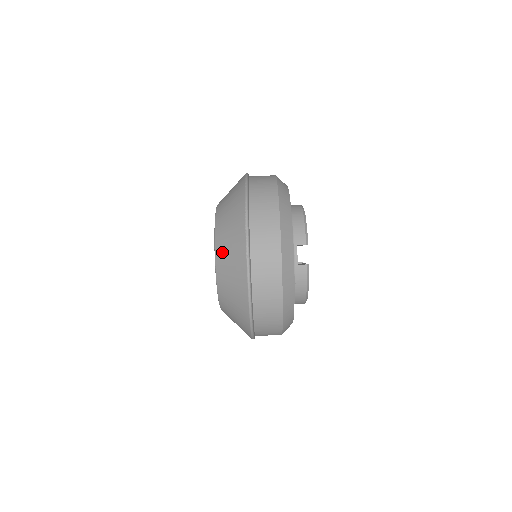
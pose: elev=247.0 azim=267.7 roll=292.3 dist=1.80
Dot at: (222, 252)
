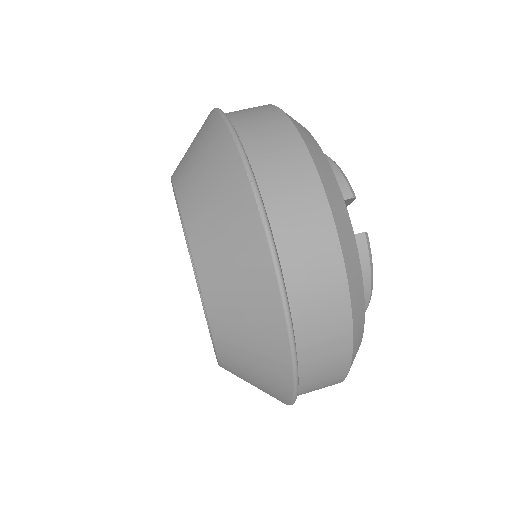
Dot at: (204, 236)
